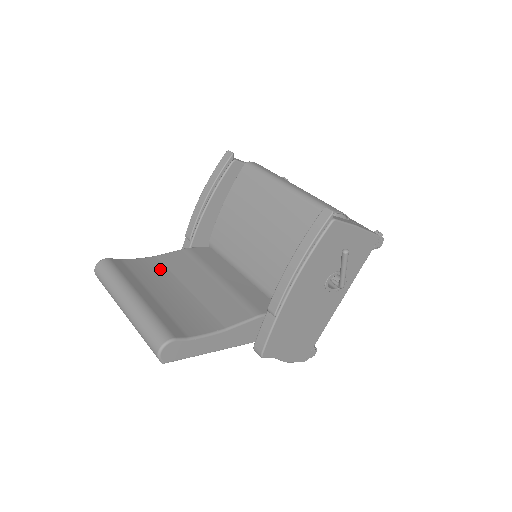
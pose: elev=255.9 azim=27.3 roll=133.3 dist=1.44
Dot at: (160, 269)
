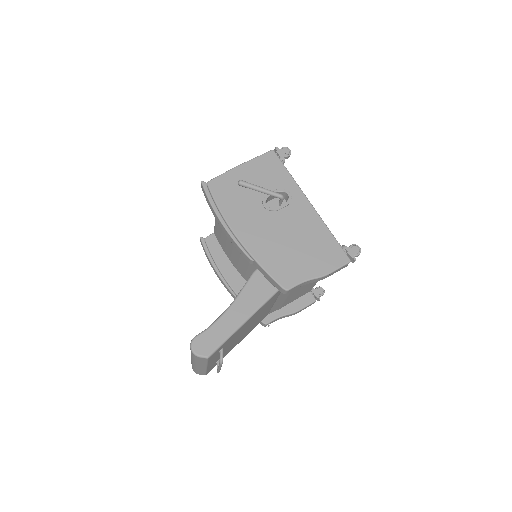
Dot at: occluded
